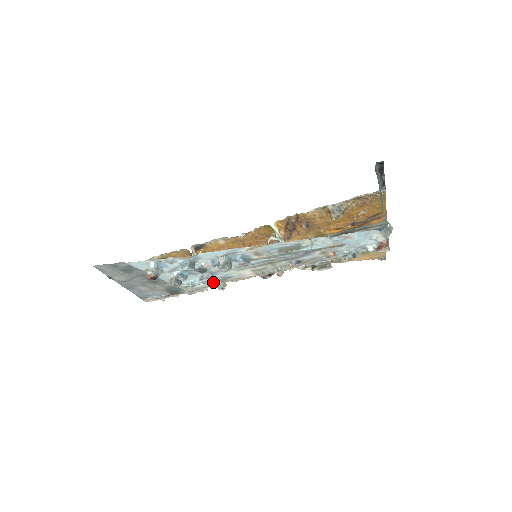
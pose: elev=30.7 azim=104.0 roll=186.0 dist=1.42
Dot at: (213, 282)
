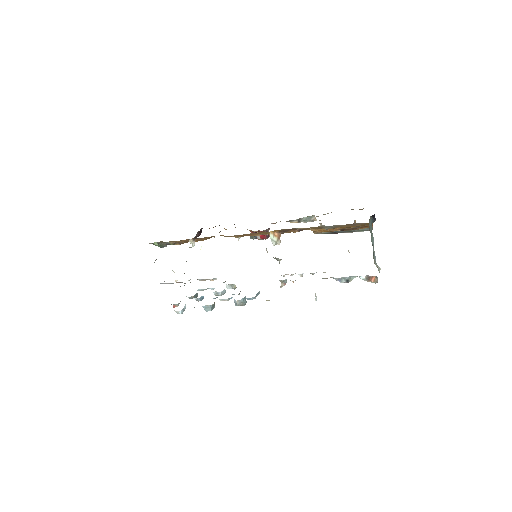
Dot at: (223, 282)
